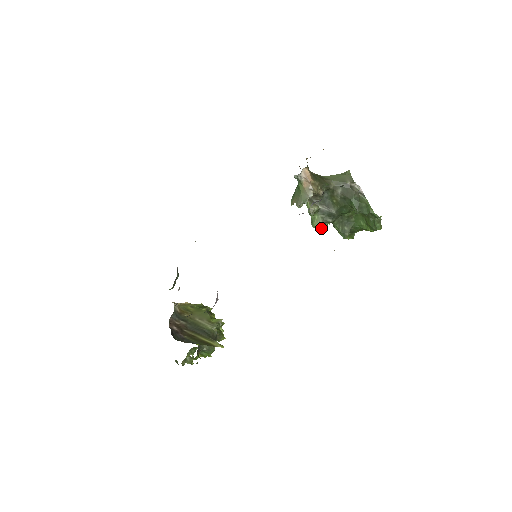
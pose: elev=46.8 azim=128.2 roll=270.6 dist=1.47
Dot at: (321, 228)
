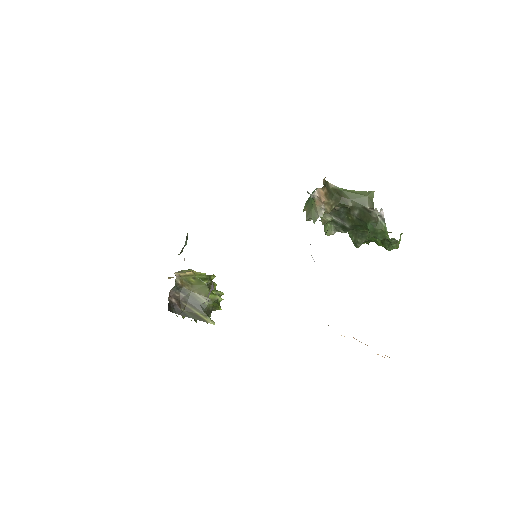
Dot at: occluded
